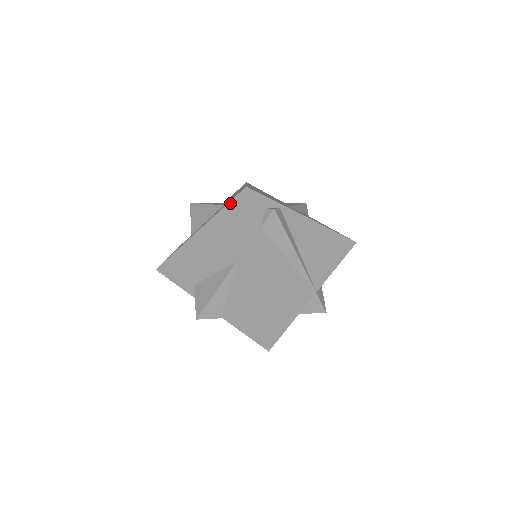
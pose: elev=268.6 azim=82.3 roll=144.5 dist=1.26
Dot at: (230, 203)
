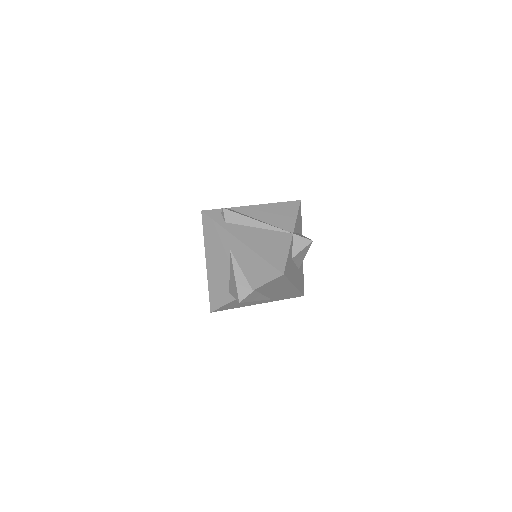
Dot at: (203, 227)
